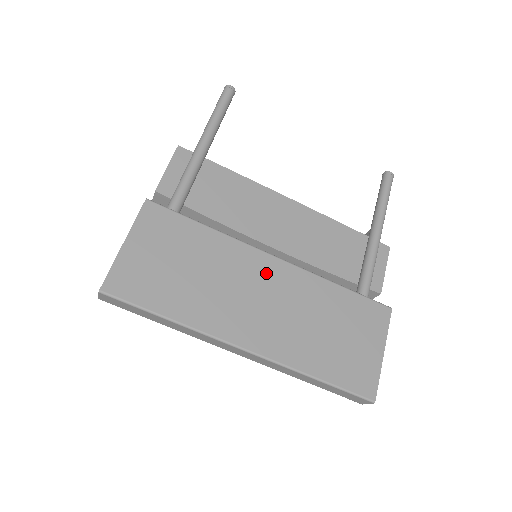
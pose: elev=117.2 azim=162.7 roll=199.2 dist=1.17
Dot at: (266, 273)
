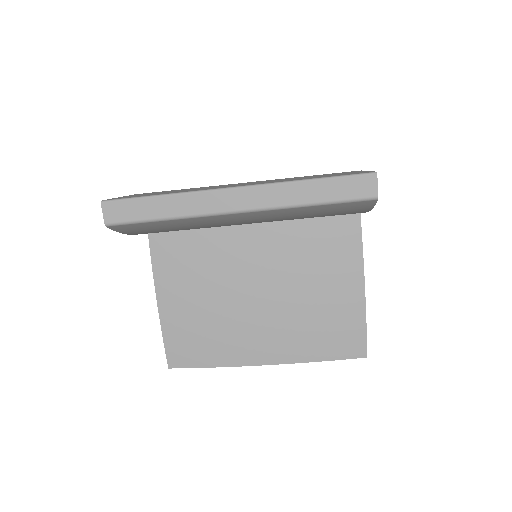
Dot at: occluded
